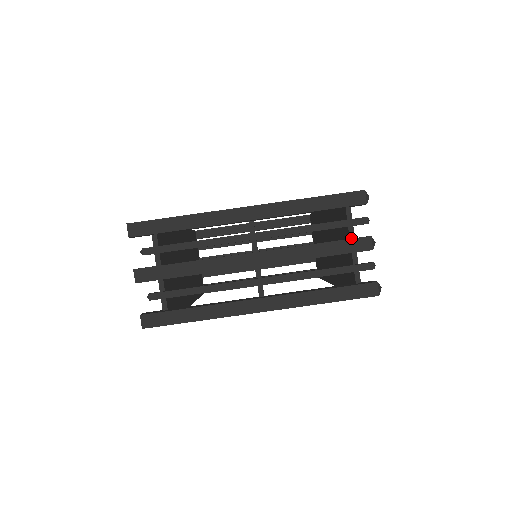
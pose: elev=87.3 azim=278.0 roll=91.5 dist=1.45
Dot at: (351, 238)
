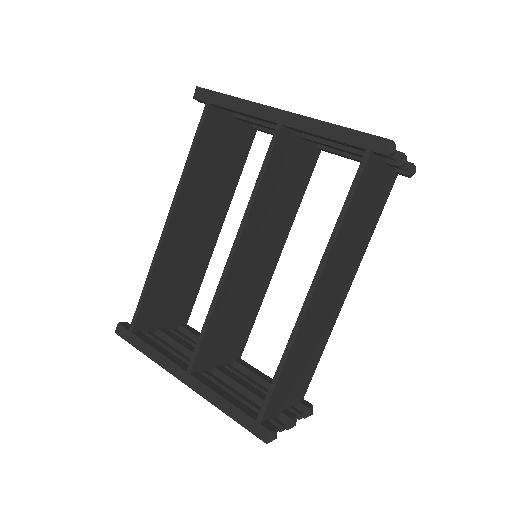
Dot at: occluded
